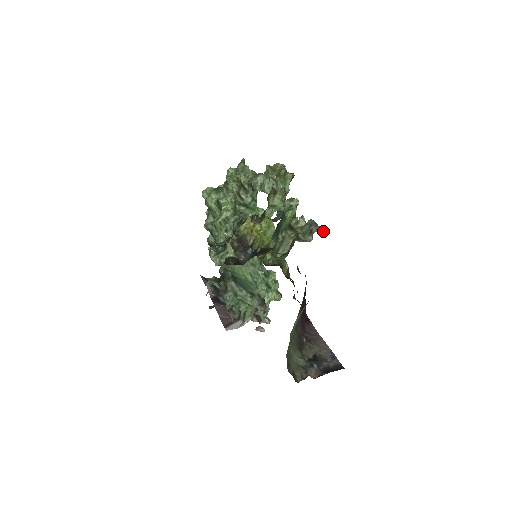
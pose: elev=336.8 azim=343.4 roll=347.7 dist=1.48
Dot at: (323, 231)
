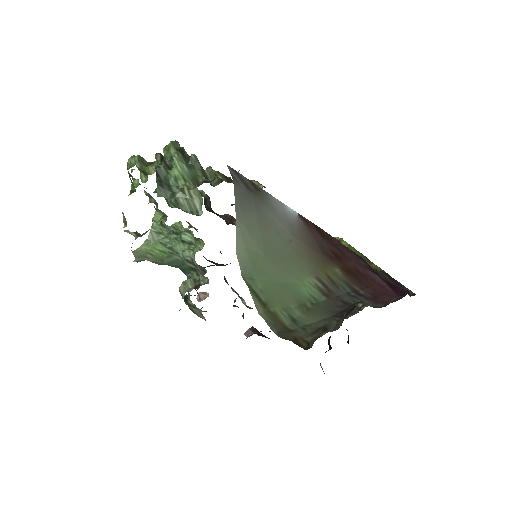
Dot at: occluded
